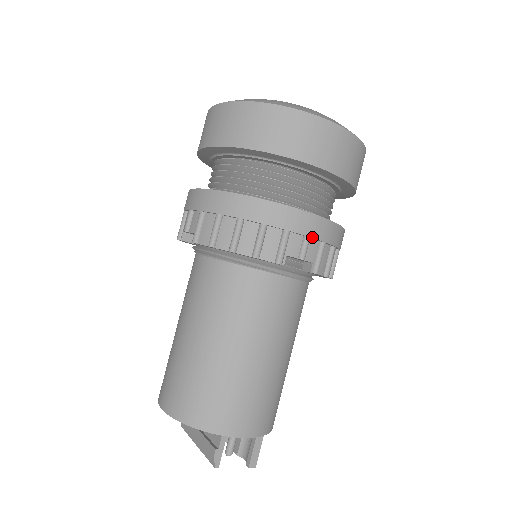
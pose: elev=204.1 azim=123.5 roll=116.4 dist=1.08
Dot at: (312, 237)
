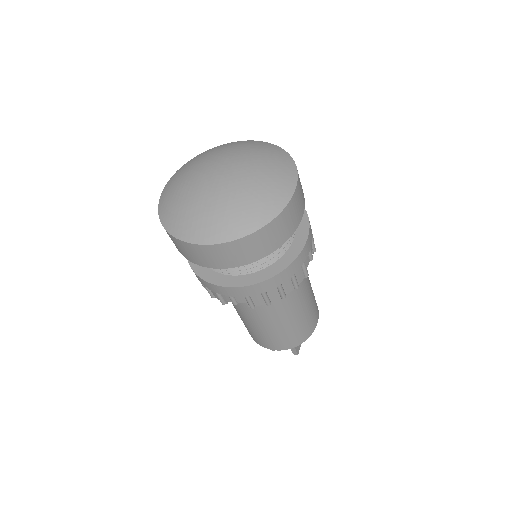
Dot at: (232, 296)
